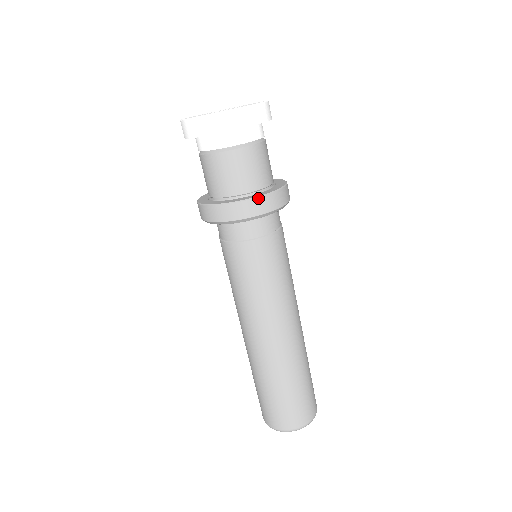
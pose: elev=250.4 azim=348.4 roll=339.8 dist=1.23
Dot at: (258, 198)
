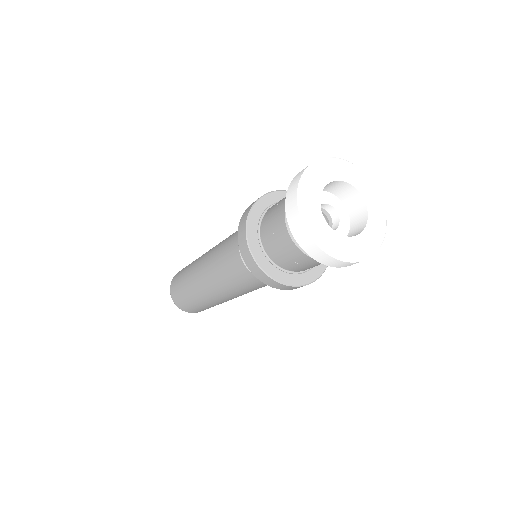
Dot at: occluded
